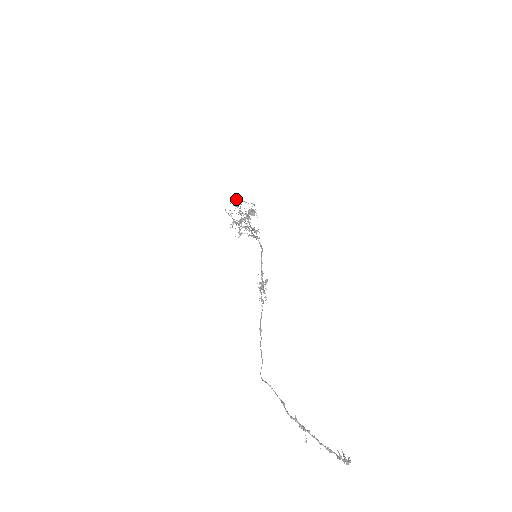
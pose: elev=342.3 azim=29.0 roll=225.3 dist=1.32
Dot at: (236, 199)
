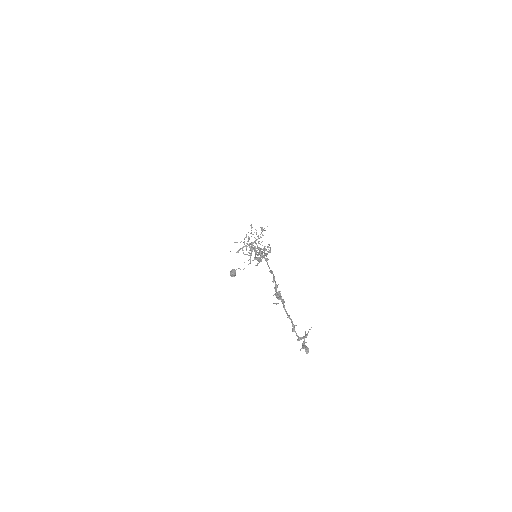
Dot at: occluded
